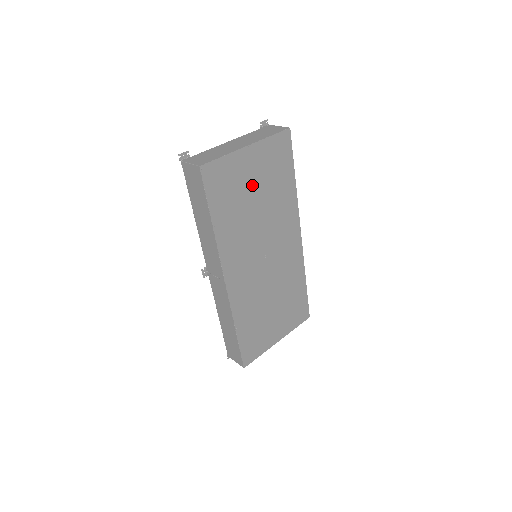
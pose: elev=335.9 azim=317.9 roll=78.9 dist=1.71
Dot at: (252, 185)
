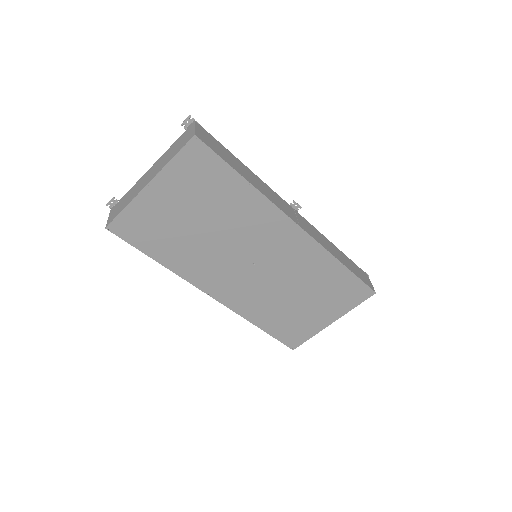
Dot at: (183, 214)
